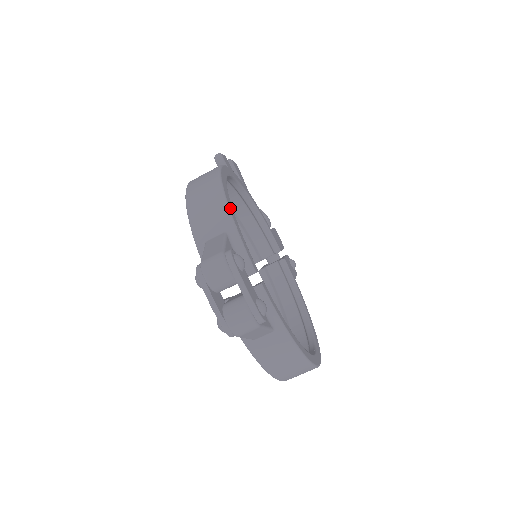
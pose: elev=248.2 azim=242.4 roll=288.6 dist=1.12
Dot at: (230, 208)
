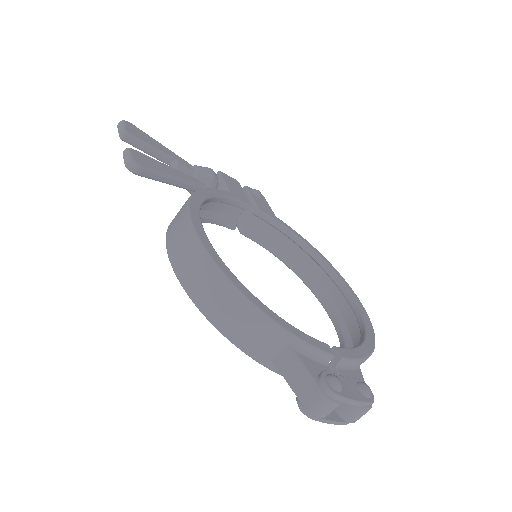
Dot at: (273, 318)
